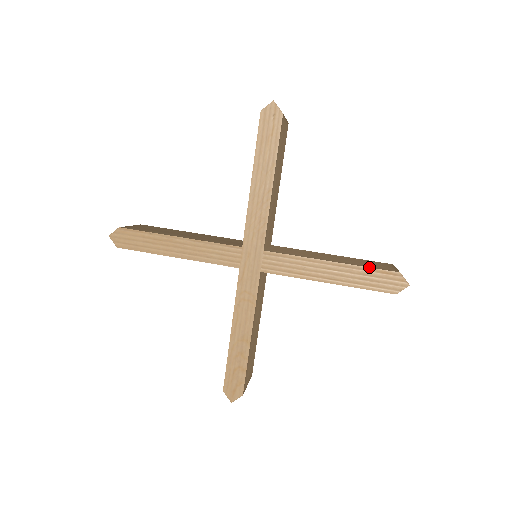
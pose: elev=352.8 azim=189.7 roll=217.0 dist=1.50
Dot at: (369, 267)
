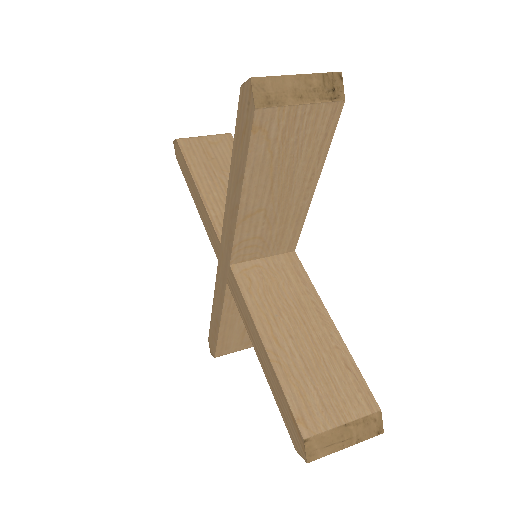
Dot at: (284, 393)
